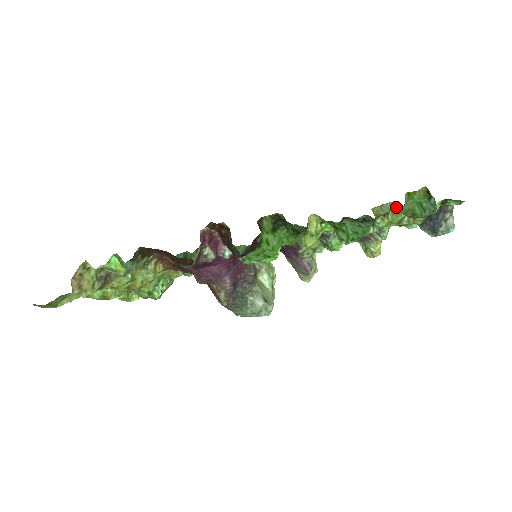
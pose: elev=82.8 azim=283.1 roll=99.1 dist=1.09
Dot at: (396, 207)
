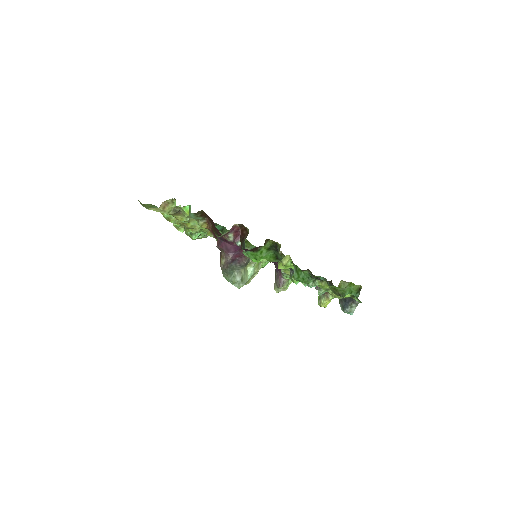
Dot at: occluded
